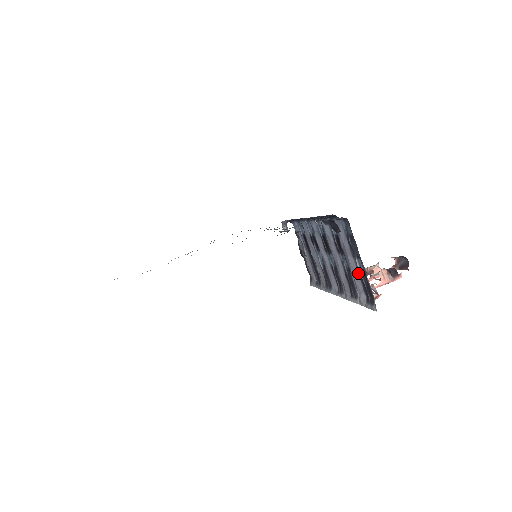
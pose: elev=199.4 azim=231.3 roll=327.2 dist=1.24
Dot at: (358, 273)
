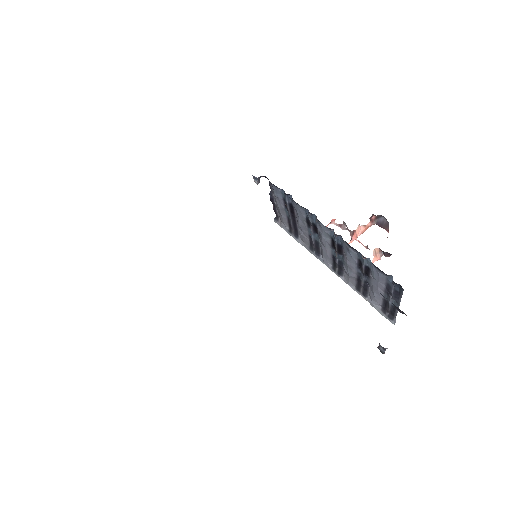
Dot at: (384, 299)
